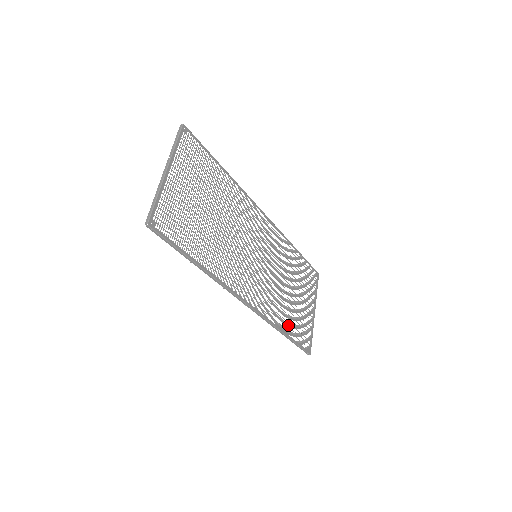
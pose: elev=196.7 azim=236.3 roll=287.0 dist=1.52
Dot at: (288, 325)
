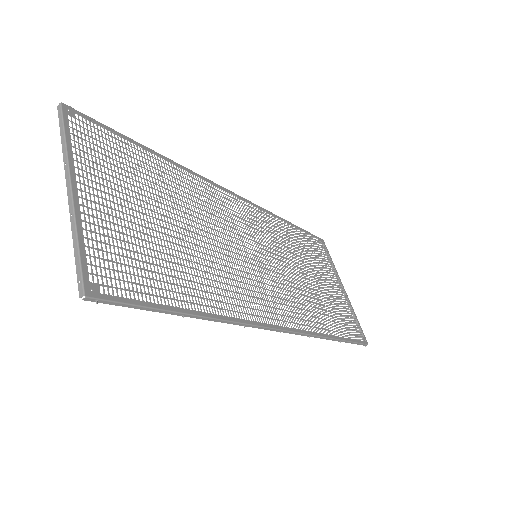
Dot at: (332, 324)
